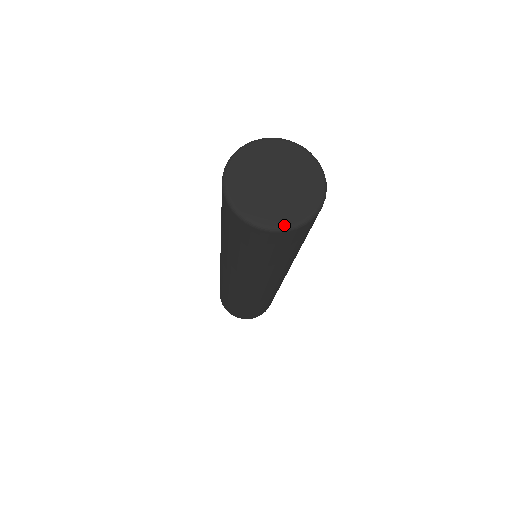
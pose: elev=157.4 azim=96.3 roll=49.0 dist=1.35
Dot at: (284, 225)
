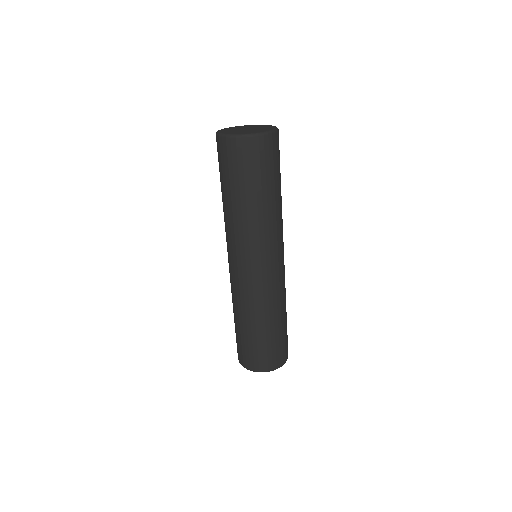
Dot at: (239, 134)
